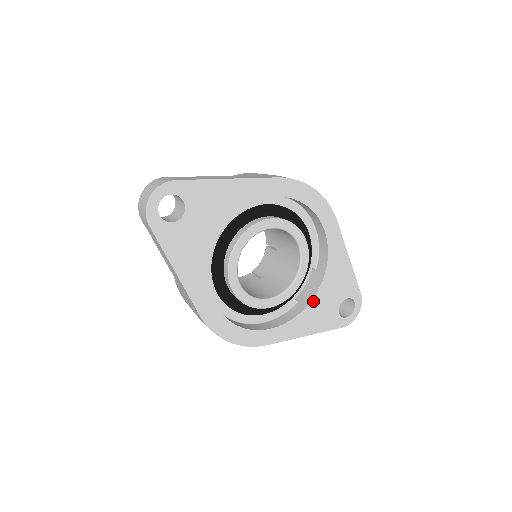
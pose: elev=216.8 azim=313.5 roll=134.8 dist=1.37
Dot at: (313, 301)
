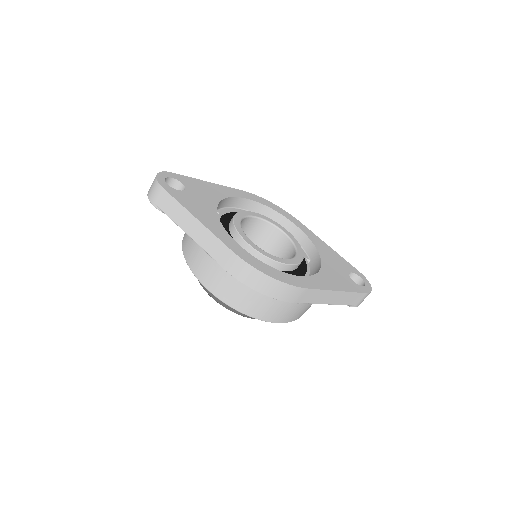
Dot at: (323, 266)
